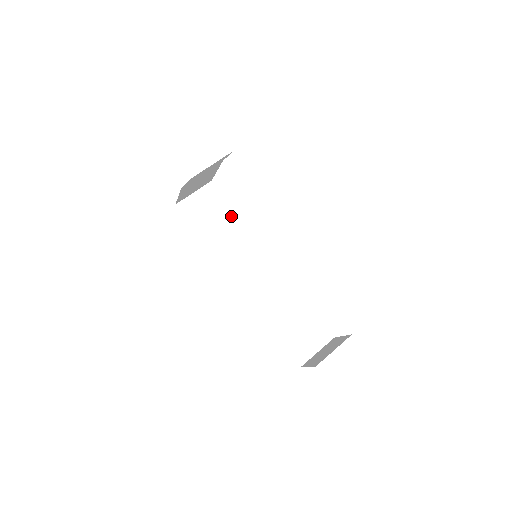
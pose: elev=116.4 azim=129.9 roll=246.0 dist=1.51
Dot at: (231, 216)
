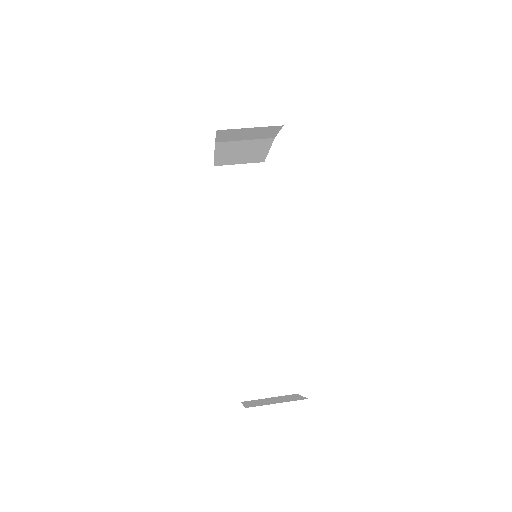
Dot at: (263, 207)
